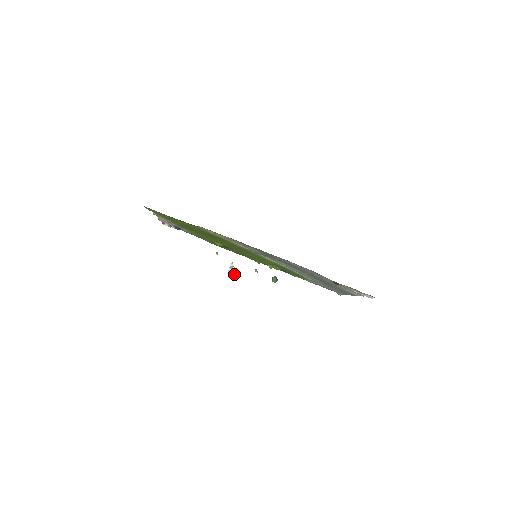
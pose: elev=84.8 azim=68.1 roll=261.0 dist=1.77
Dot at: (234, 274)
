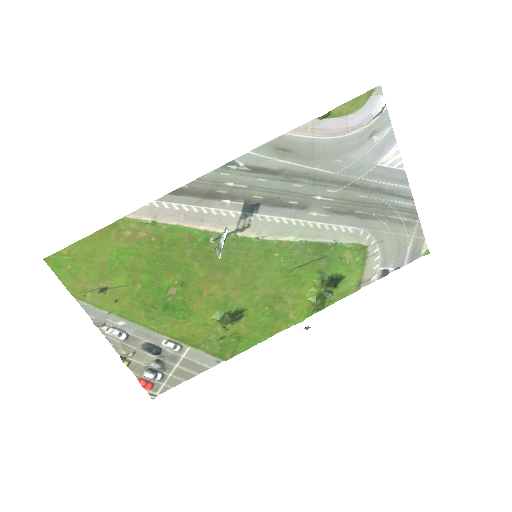
Dot at: (222, 242)
